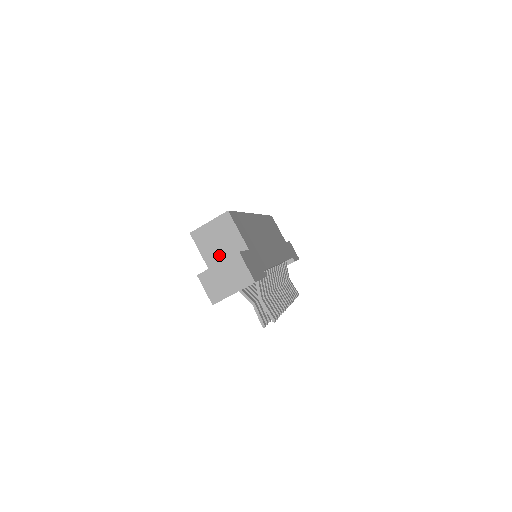
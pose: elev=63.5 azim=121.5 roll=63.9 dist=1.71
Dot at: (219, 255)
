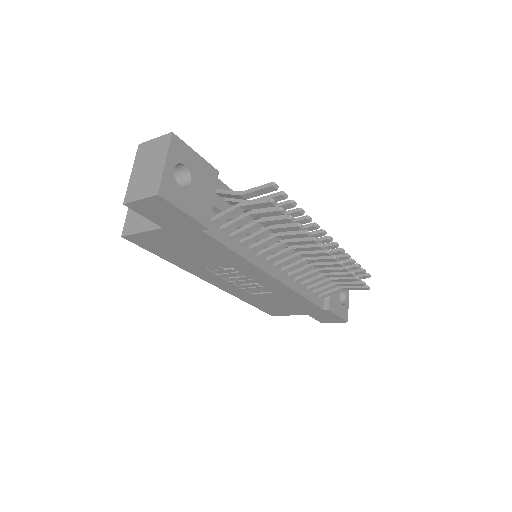
Dot at: occluded
